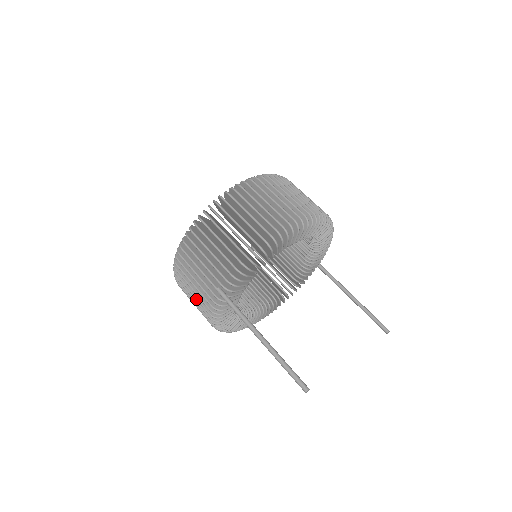
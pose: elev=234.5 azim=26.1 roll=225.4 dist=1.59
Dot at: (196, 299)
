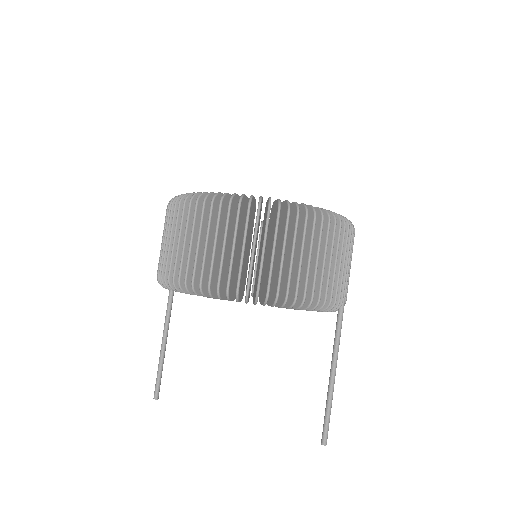
Dot at: occluded
